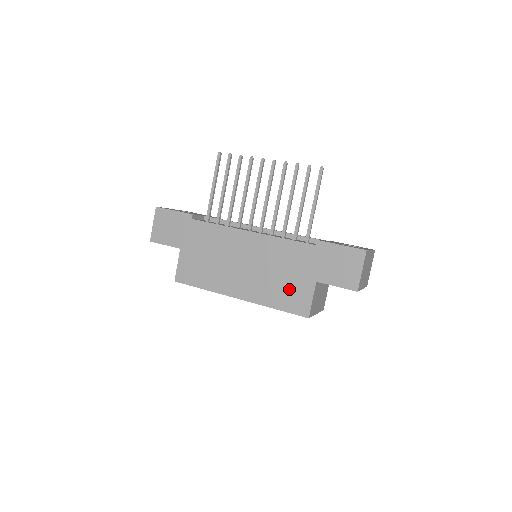
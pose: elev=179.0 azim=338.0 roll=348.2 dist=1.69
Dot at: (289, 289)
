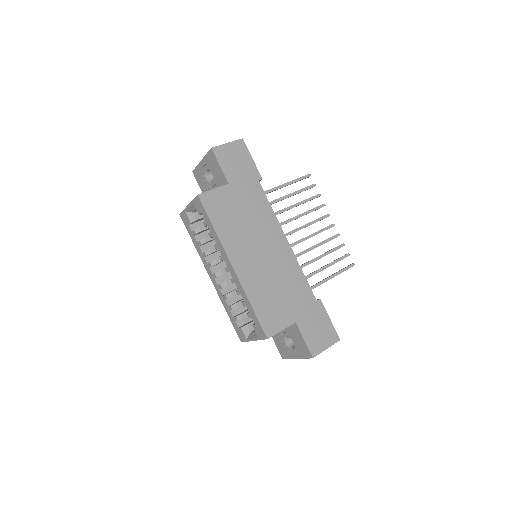
Dot at: (275, 305)
